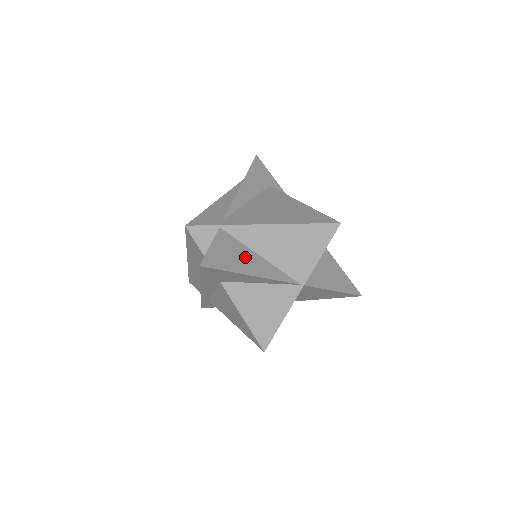
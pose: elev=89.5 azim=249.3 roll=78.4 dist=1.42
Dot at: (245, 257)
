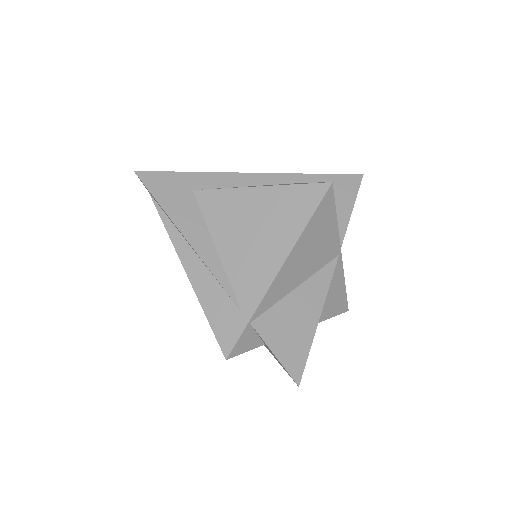
Dot at: (295, 312)
